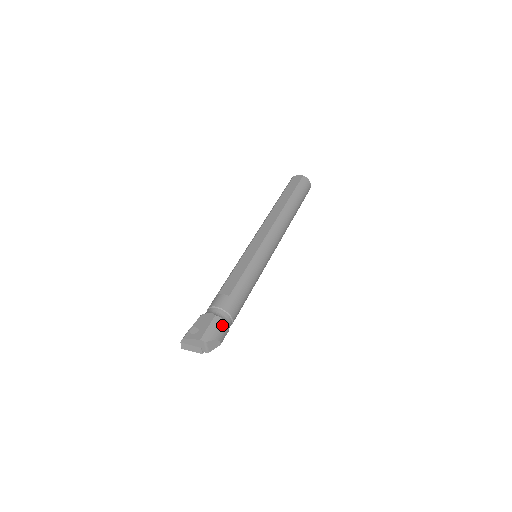
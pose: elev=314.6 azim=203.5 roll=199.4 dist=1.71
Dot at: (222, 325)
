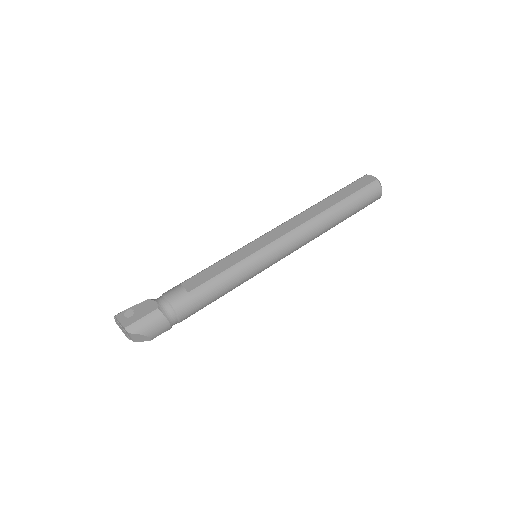
Dot at: (160, 322)
